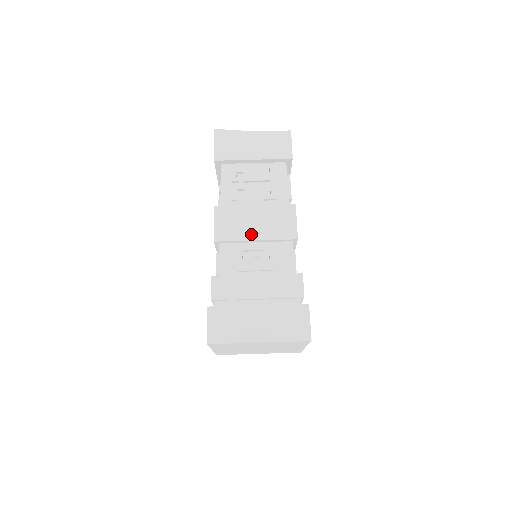
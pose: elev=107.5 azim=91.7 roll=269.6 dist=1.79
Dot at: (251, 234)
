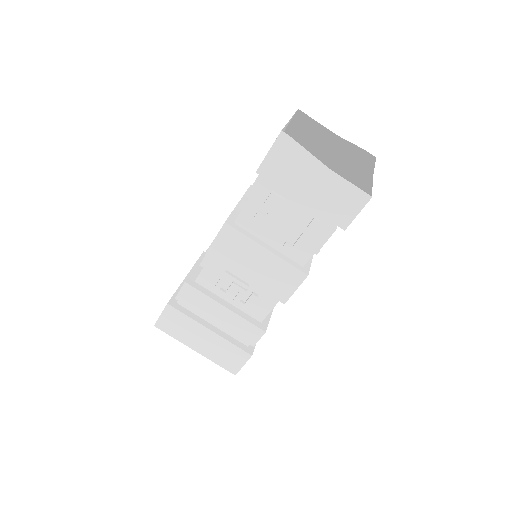
Dot at: (244, 272)
